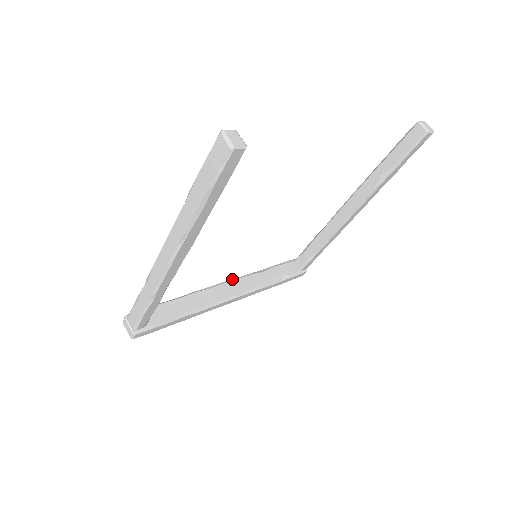
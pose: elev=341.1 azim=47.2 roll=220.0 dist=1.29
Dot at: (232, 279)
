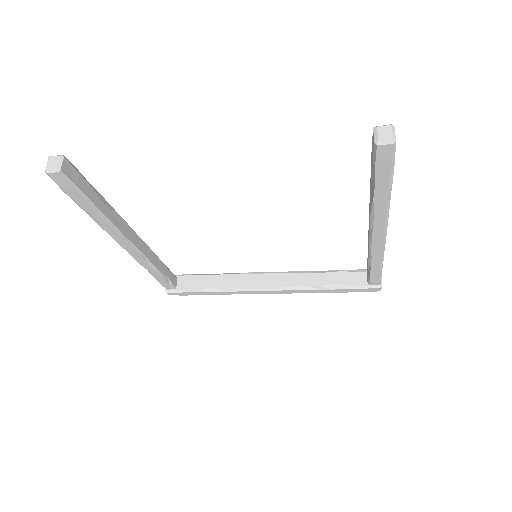
Dot at: occluded
